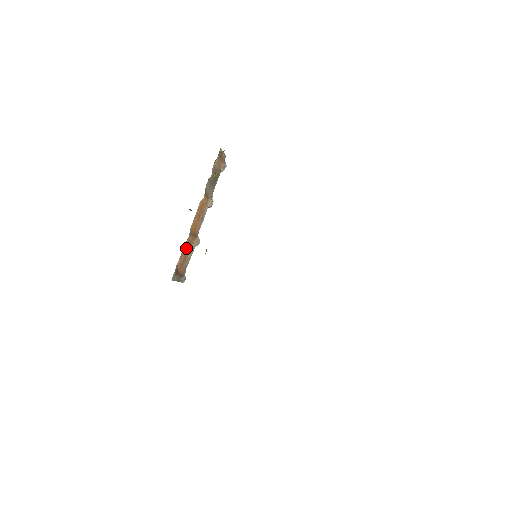
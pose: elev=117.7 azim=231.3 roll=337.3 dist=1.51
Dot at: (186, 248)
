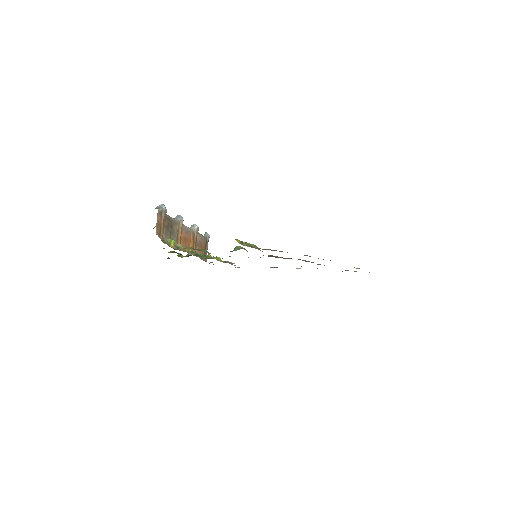
Dot at: (196, 247)
